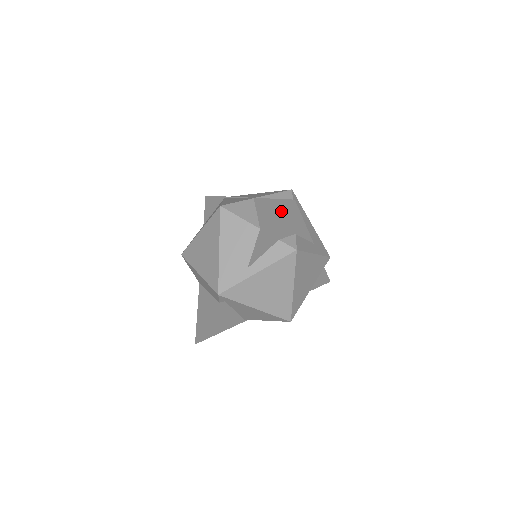
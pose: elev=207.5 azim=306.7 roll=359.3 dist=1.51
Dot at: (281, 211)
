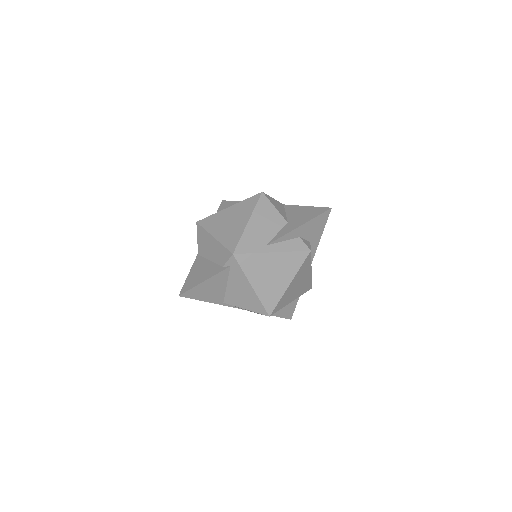
Dot at: (315, 213)
